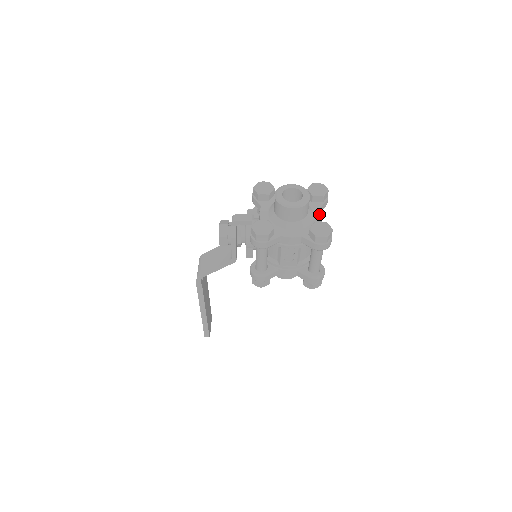
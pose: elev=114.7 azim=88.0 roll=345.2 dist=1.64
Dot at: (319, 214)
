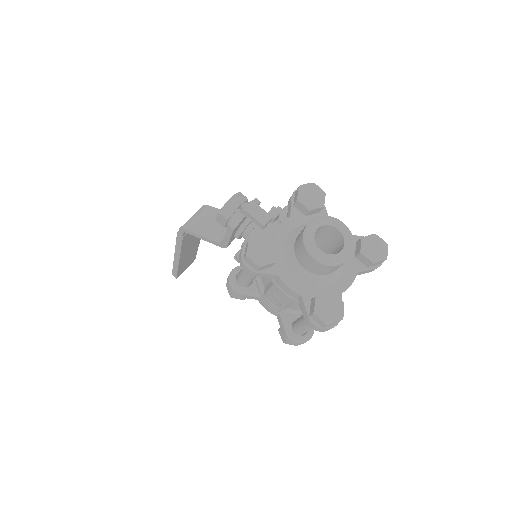
Dot at: (349, 280)
